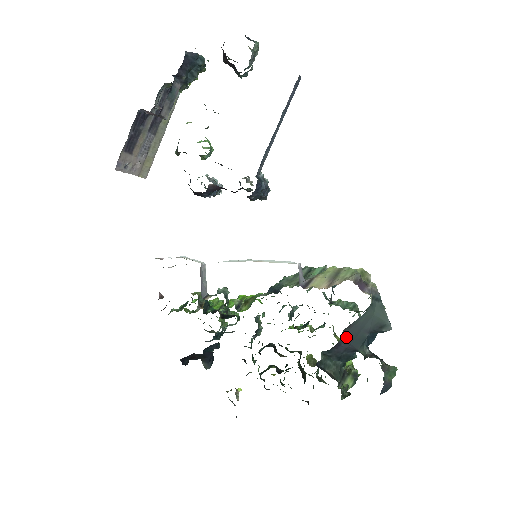
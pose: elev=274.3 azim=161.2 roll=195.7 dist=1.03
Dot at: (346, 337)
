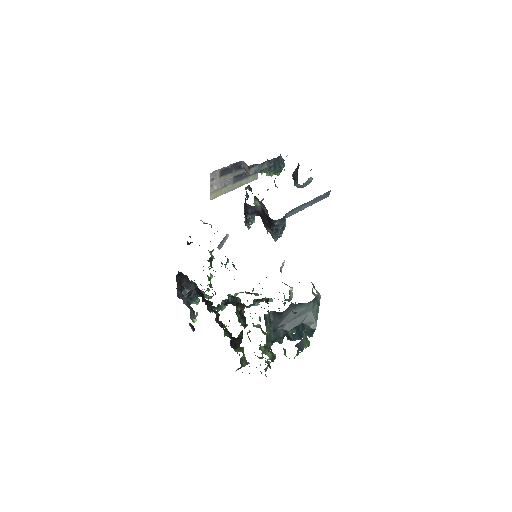
Dot at: (288, 315)
